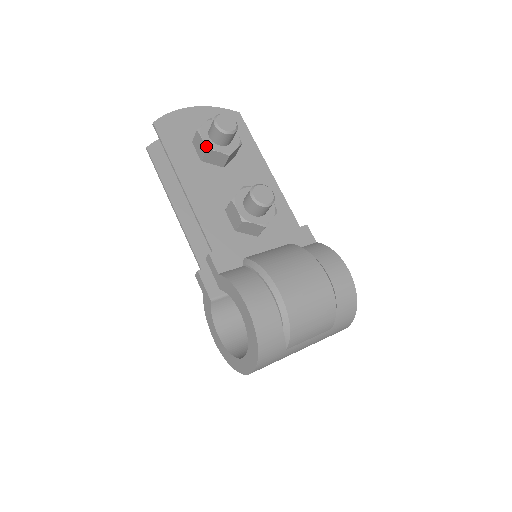
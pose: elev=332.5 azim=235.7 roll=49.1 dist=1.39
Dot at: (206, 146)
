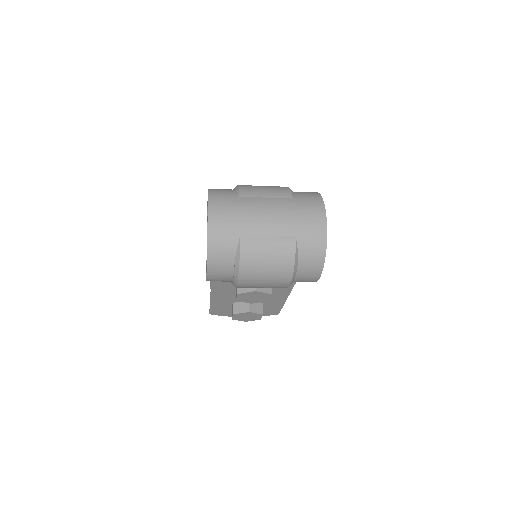
Dot at: occluded
